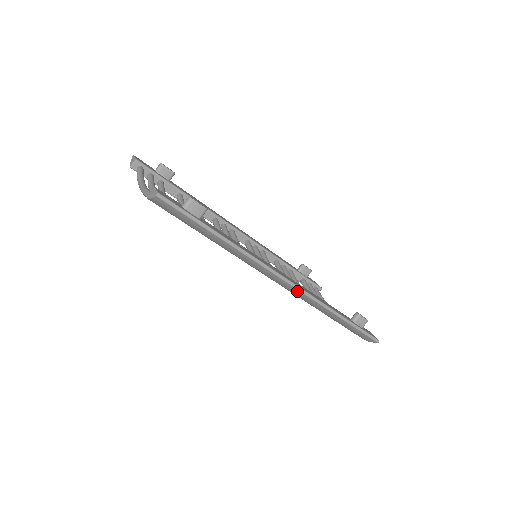
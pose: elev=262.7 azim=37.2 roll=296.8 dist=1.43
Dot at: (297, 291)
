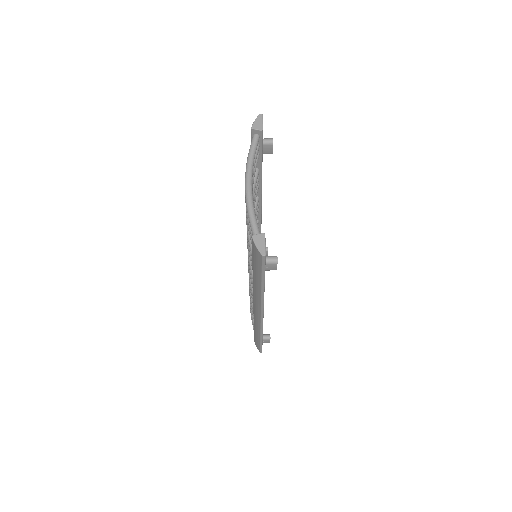
Dot at: (259, 320)
